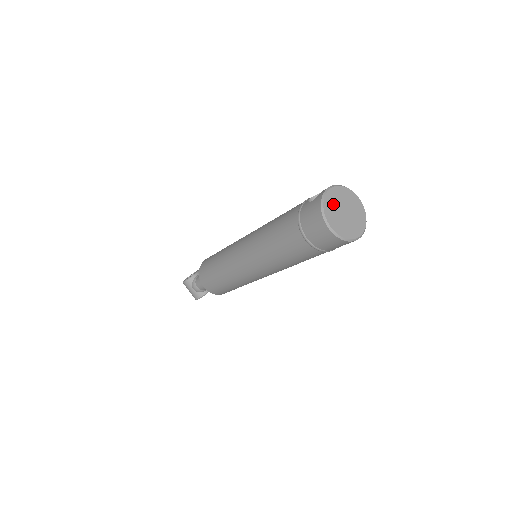
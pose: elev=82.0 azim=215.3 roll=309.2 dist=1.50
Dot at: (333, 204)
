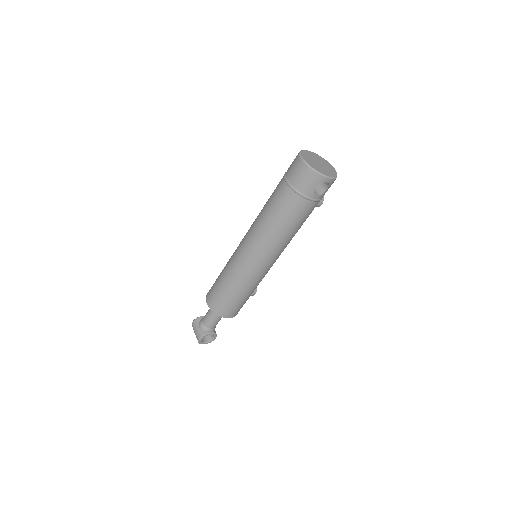
Dot at: (310, 156)
